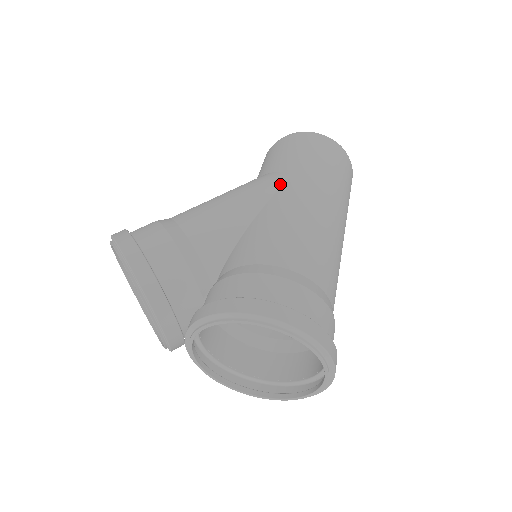
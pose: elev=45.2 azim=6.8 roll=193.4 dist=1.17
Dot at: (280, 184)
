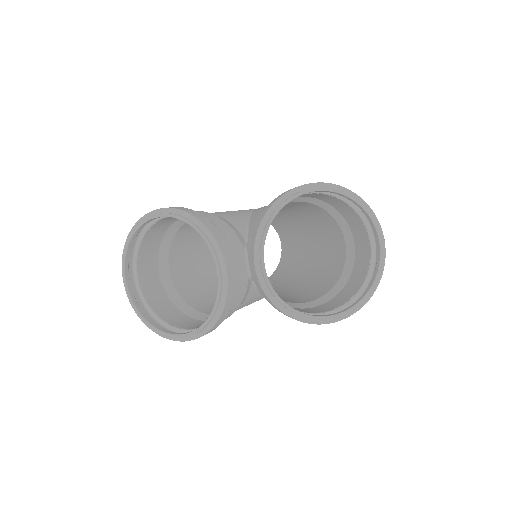
Dot at: occluded
